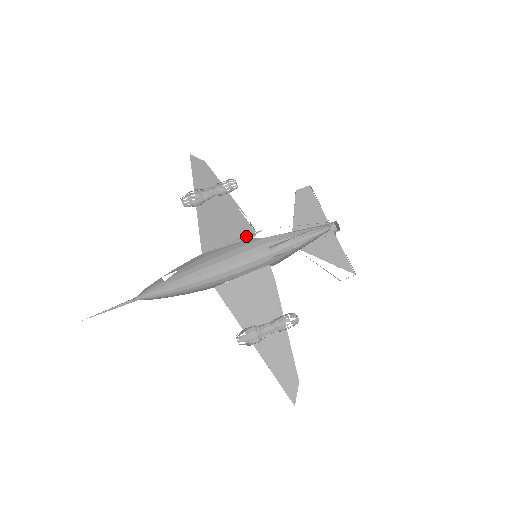
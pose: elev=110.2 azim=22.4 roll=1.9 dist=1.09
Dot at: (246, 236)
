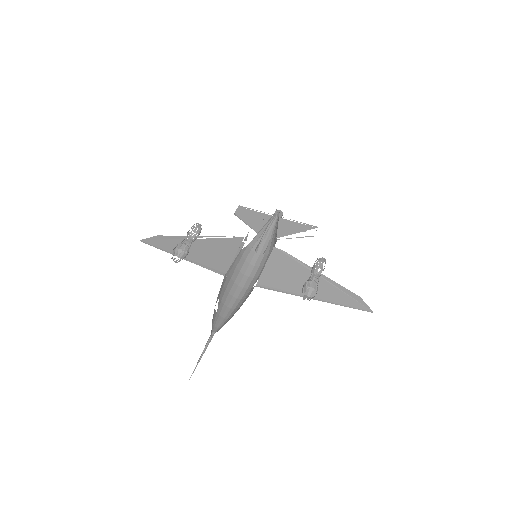
Dot at: (239, 247)
